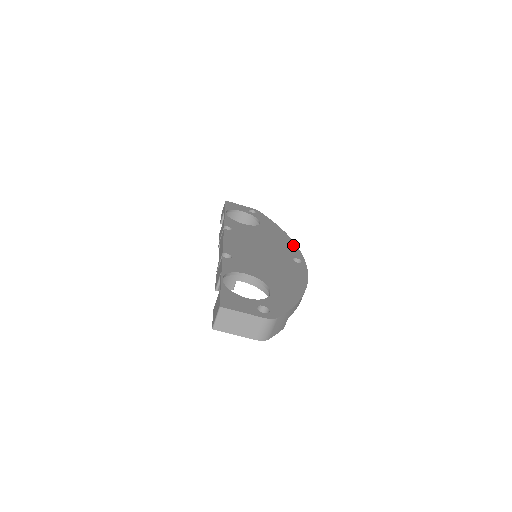
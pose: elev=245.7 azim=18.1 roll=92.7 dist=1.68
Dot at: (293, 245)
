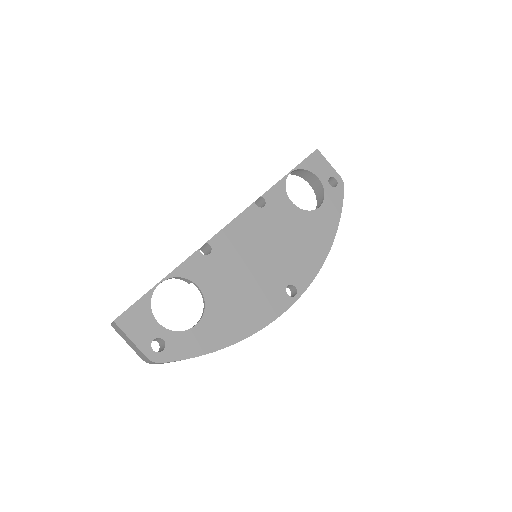
Dot at: (318, 263)
